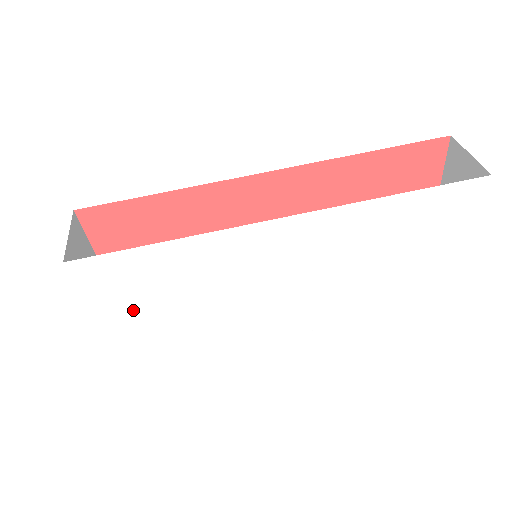
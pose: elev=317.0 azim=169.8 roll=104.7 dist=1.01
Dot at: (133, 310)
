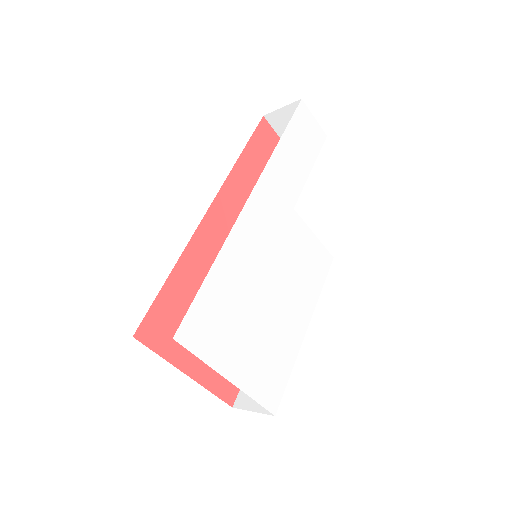
Dot at: (237, 346)
